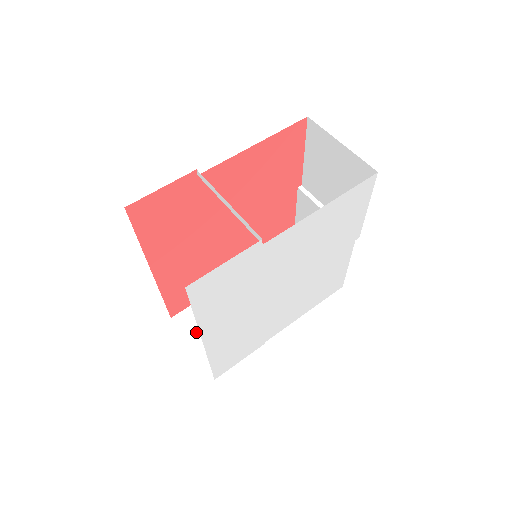
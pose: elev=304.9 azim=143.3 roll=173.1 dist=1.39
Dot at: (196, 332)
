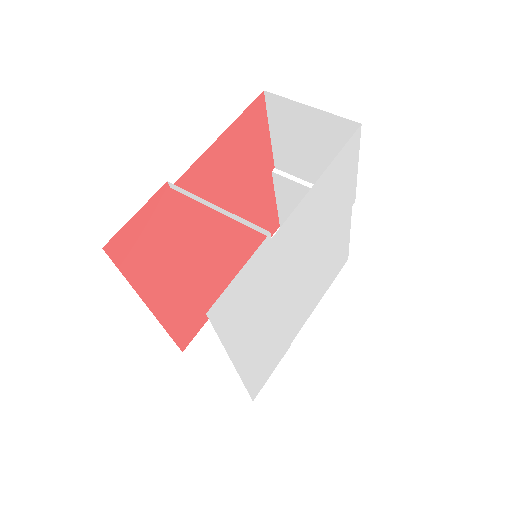
Dot at: (215, 358)
